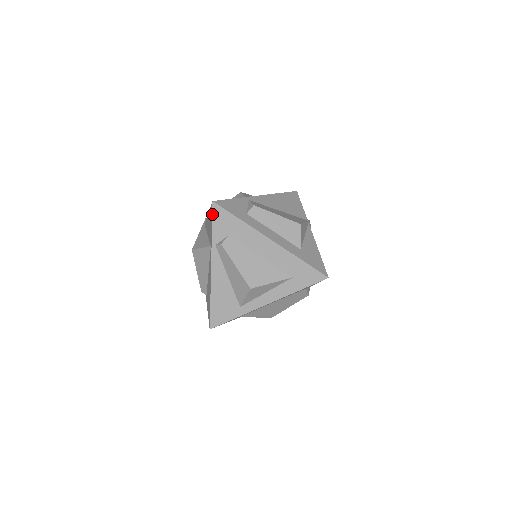
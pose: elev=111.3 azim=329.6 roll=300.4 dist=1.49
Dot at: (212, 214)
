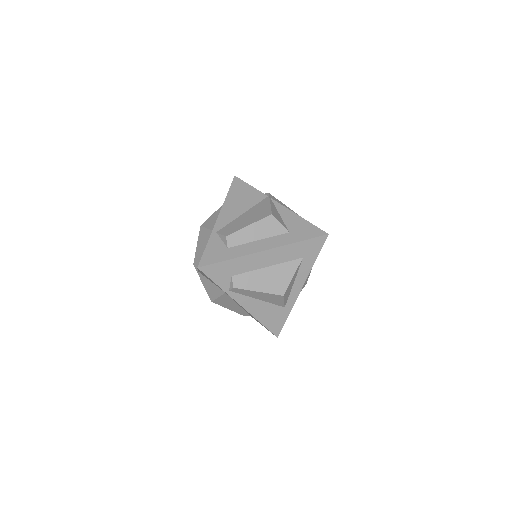
Dot at: (206, 275)
